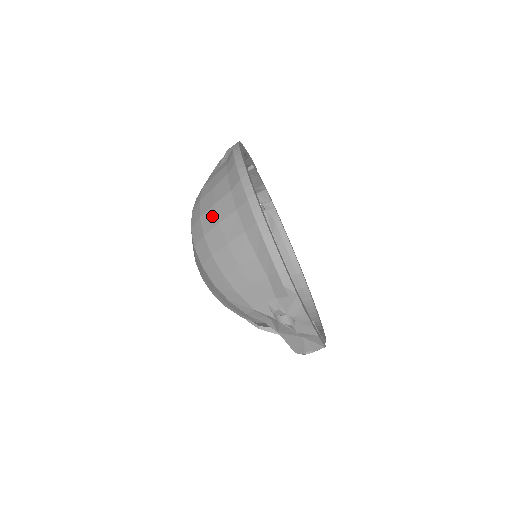
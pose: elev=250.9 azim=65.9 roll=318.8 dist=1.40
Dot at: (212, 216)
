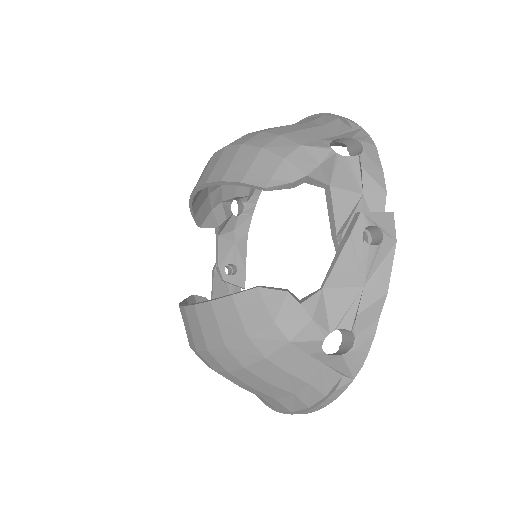
Dot at: (239, 383)
